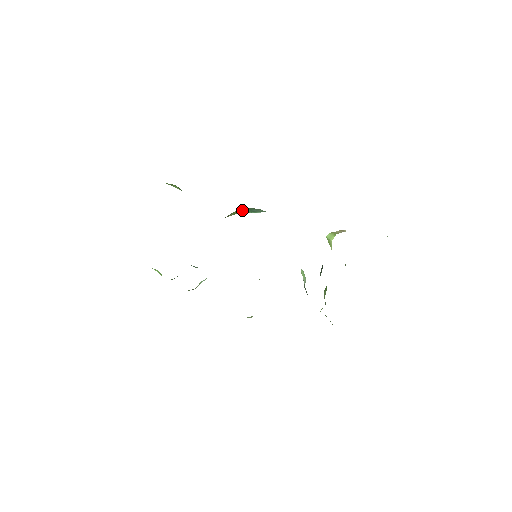
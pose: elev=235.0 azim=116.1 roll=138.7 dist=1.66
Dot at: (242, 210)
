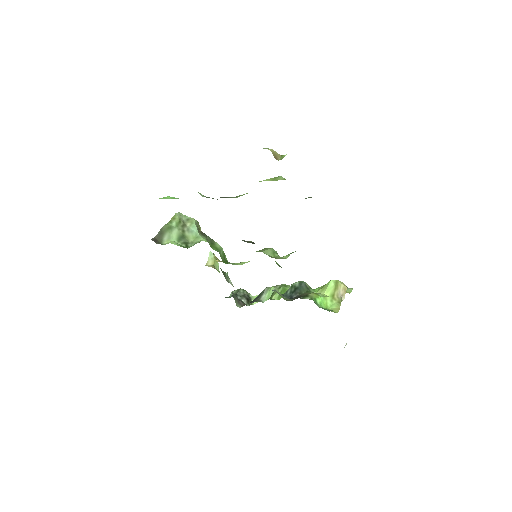
Dot at: occluded
